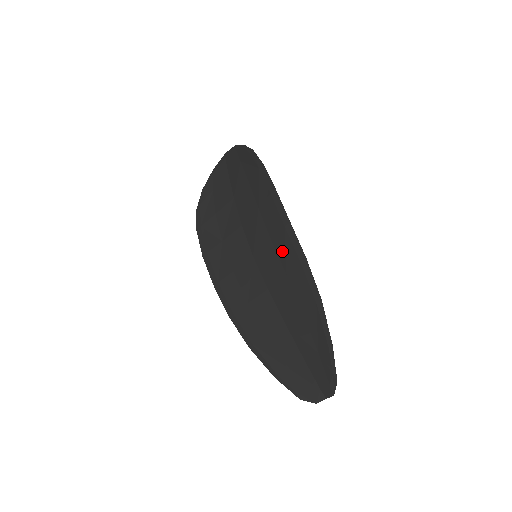
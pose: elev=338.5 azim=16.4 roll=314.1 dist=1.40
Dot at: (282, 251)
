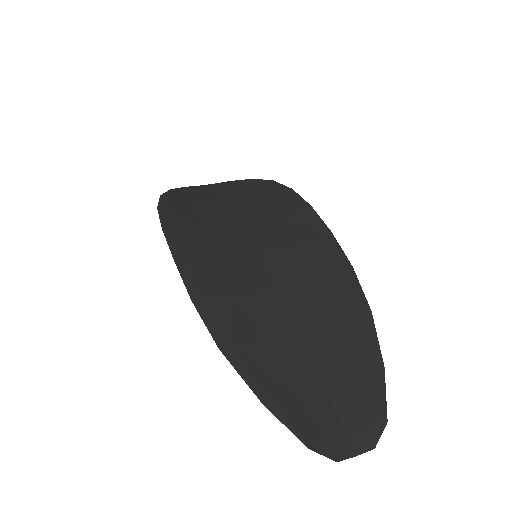
Dot at: (313, 254)
